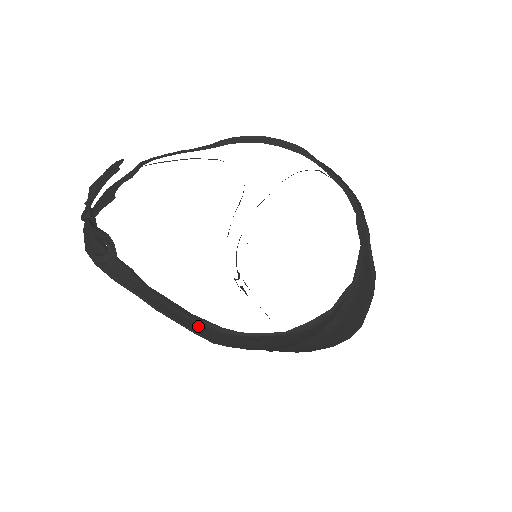
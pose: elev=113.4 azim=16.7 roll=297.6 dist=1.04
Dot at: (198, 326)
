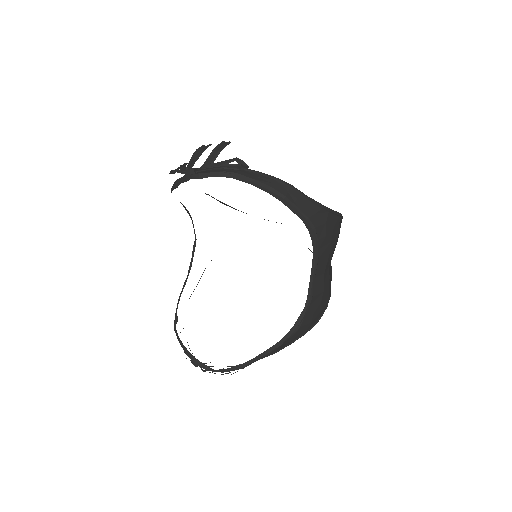
Dot at: (309, 206)
